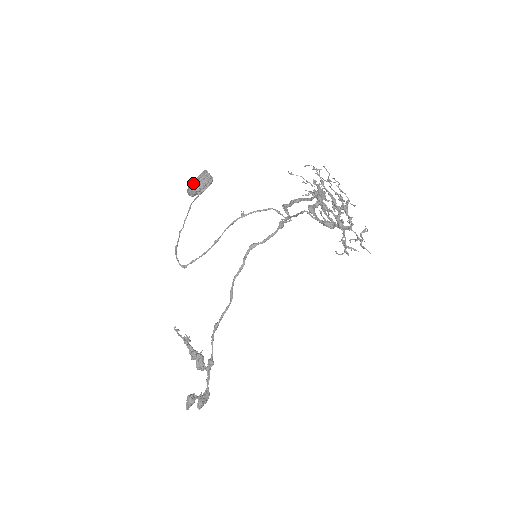
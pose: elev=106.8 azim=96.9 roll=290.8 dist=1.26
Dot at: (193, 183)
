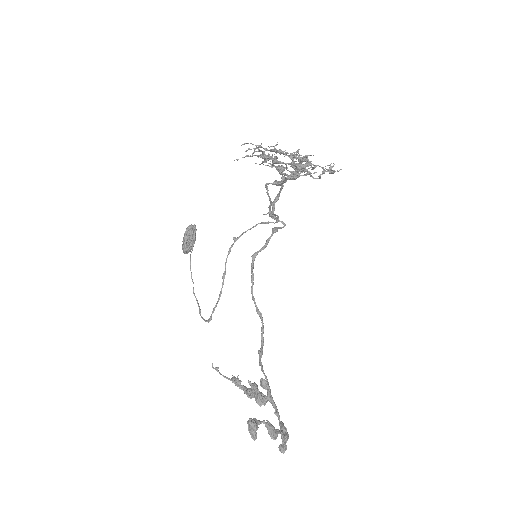
Dot at: occluded
